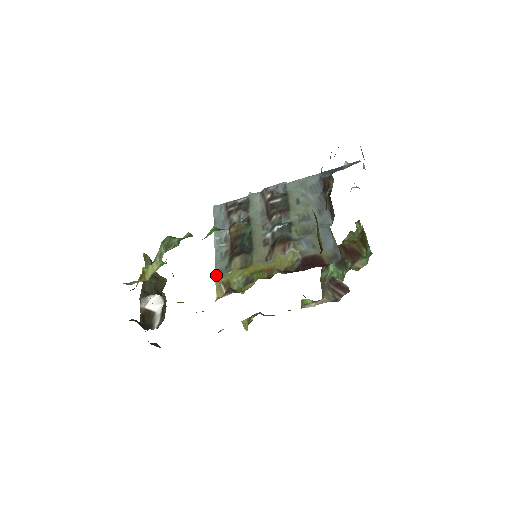
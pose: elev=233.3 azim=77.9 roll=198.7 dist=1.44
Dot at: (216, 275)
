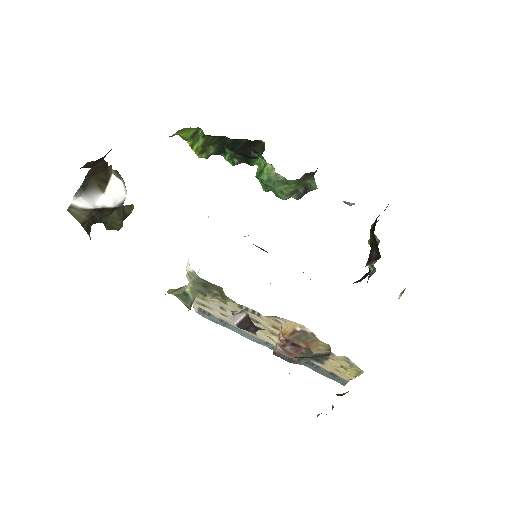
Dot at: occluded
